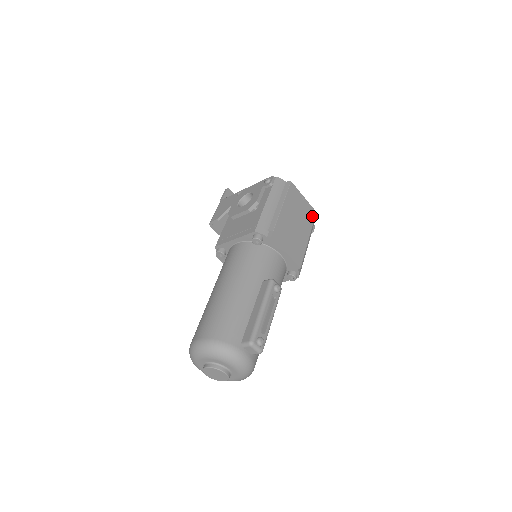
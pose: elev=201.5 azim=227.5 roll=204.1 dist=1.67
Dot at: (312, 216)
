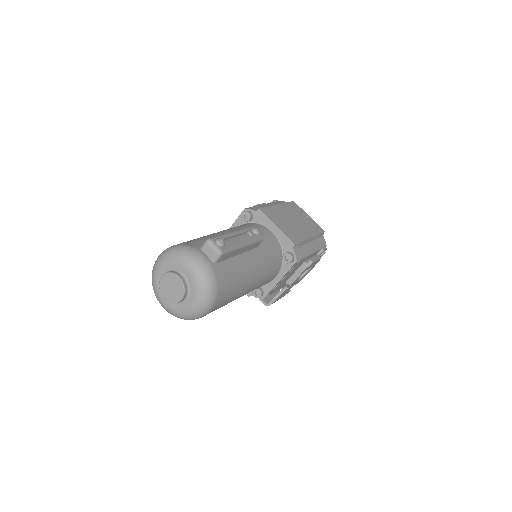
Dot at: (318, 230)
